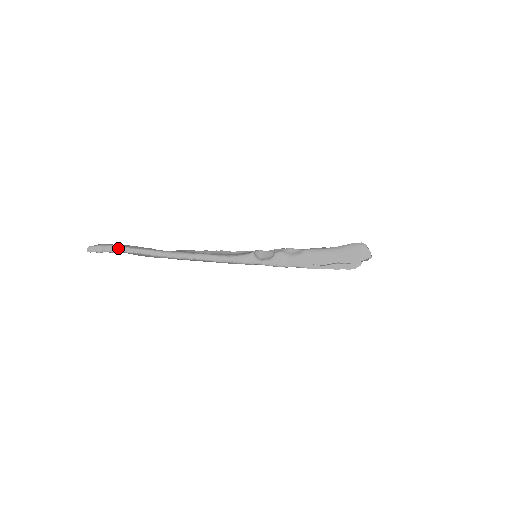
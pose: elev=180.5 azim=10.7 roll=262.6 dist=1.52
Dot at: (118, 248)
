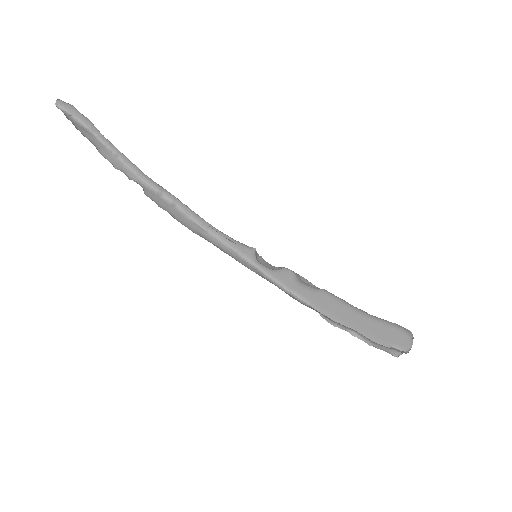
Dot at: (93, 126)
